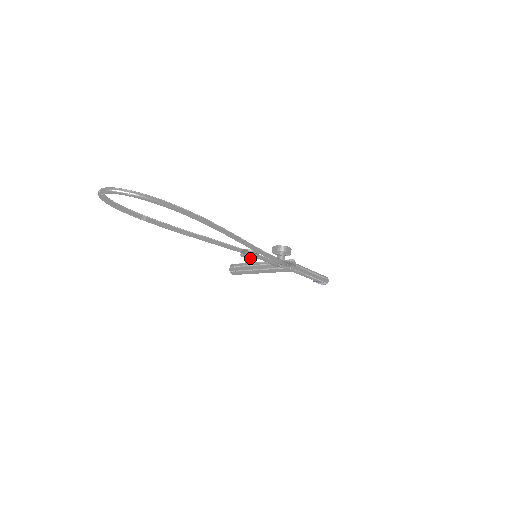
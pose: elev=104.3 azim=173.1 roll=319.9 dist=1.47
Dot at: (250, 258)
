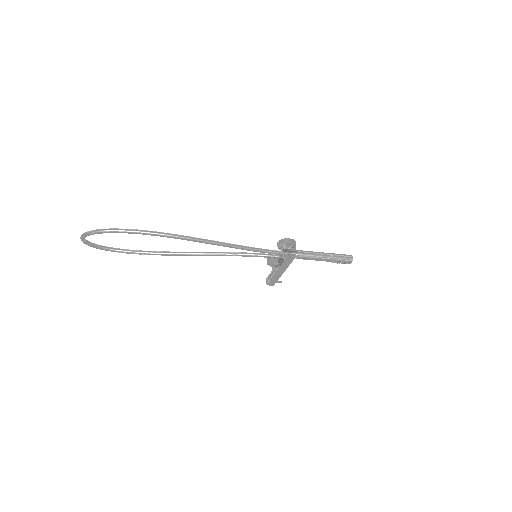
Dot at: (274, 264)
